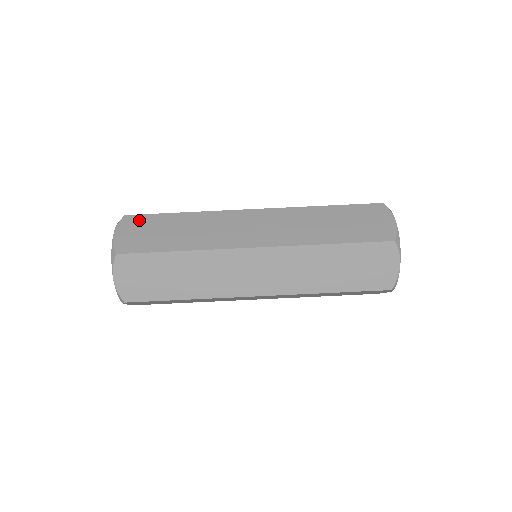
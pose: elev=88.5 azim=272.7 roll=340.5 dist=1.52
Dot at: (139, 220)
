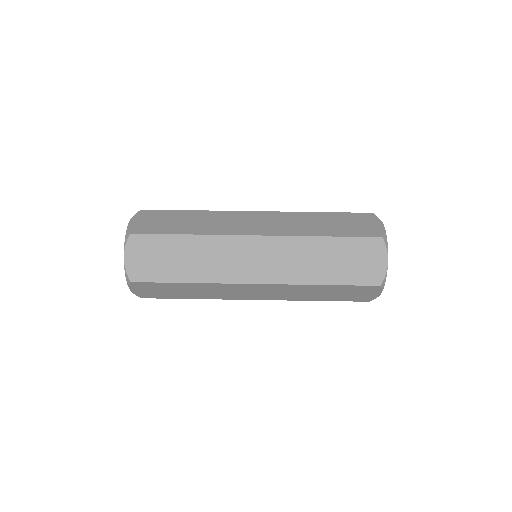
Dot at: (154, 213)
